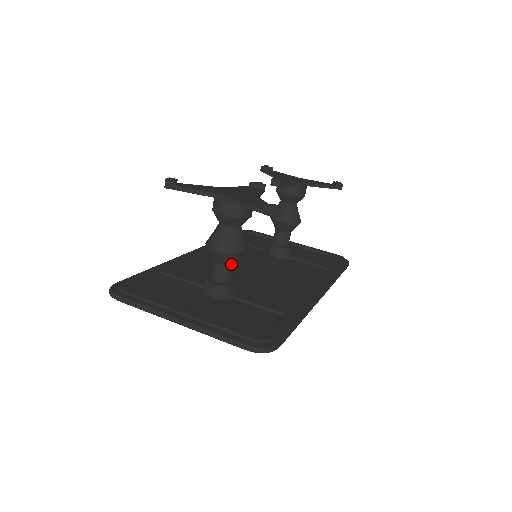
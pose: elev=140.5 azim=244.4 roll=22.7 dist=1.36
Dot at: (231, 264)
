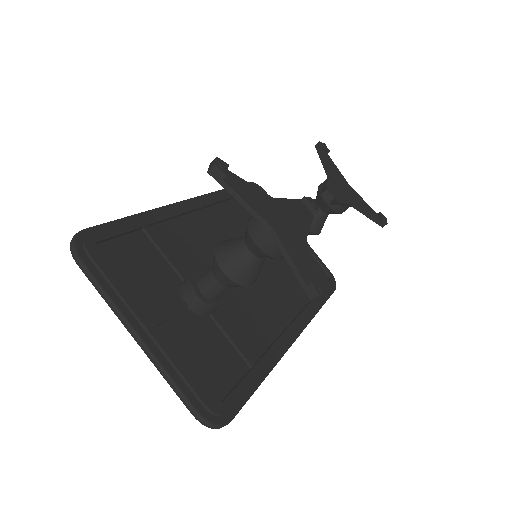
Dot at: (229, 286)
